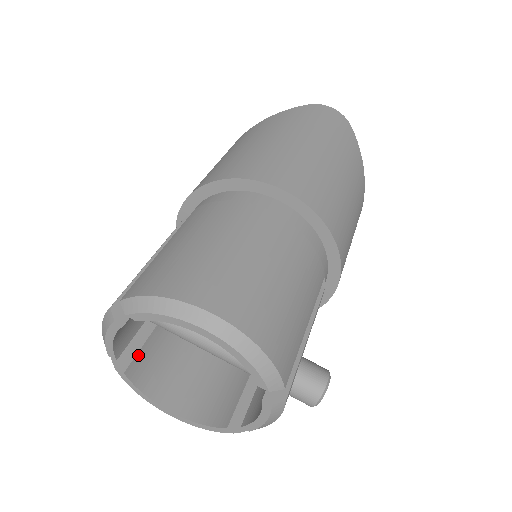
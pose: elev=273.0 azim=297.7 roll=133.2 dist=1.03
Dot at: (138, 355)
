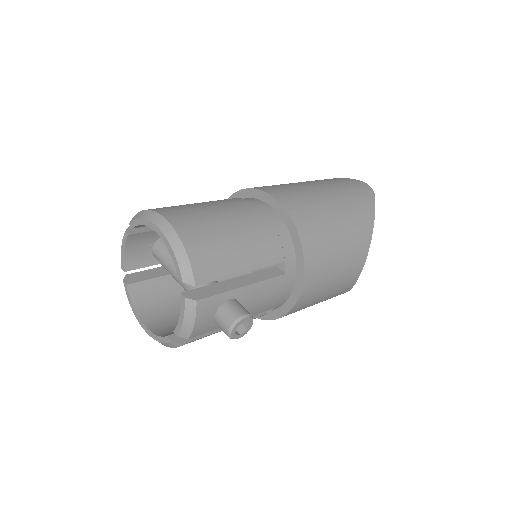
Dot at: (142, 282)
